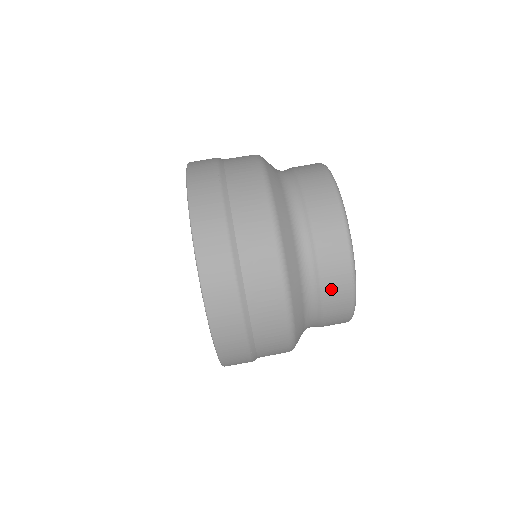
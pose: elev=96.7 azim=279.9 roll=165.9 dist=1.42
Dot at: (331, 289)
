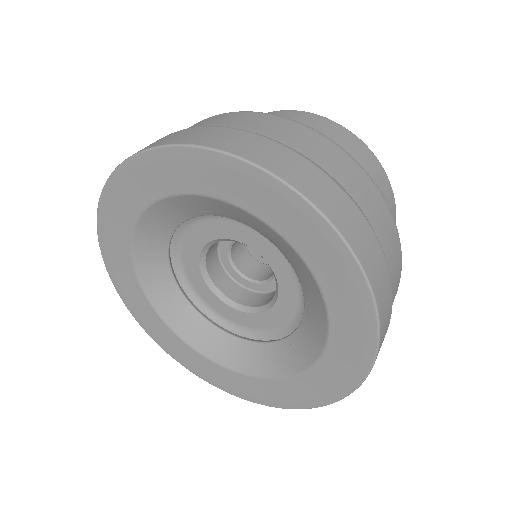
Dot at: occluded
